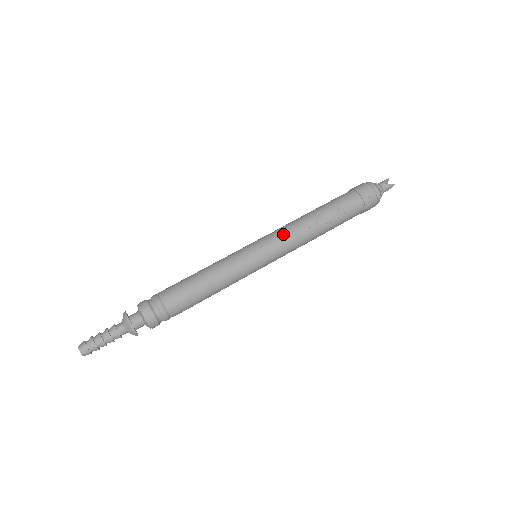
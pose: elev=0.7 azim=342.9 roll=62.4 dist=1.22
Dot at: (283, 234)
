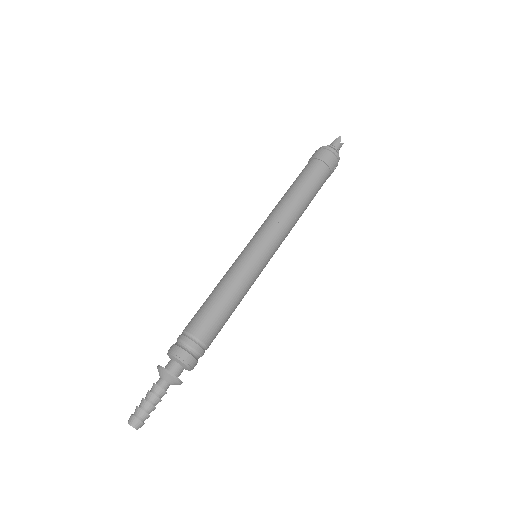
Dot at: (283, 232)
